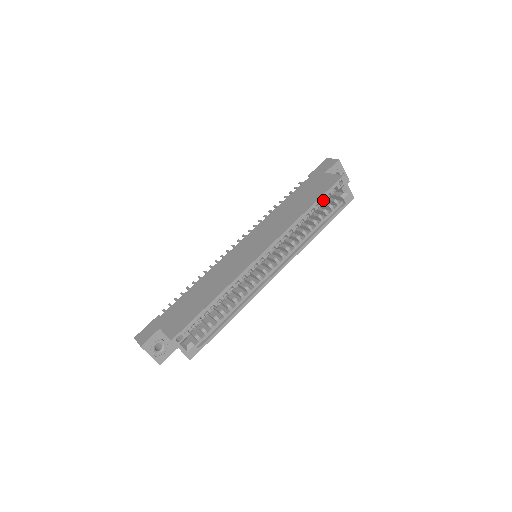
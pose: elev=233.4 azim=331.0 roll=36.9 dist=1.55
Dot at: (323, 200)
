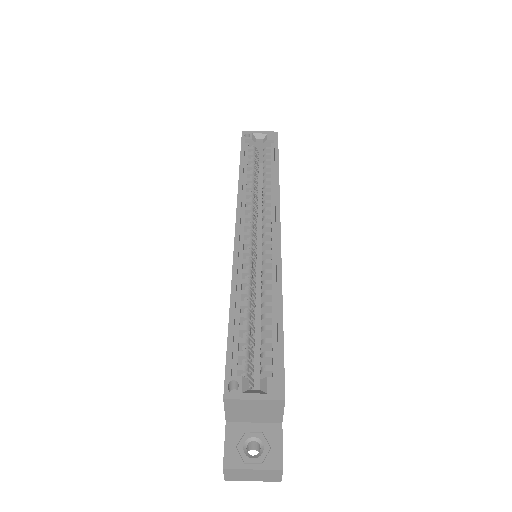
Dot at: (251, 159)
